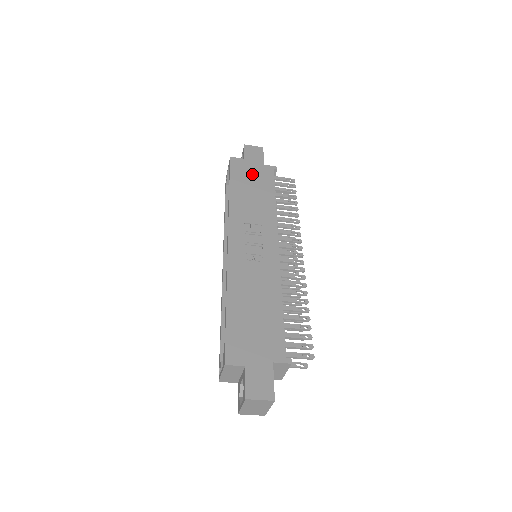
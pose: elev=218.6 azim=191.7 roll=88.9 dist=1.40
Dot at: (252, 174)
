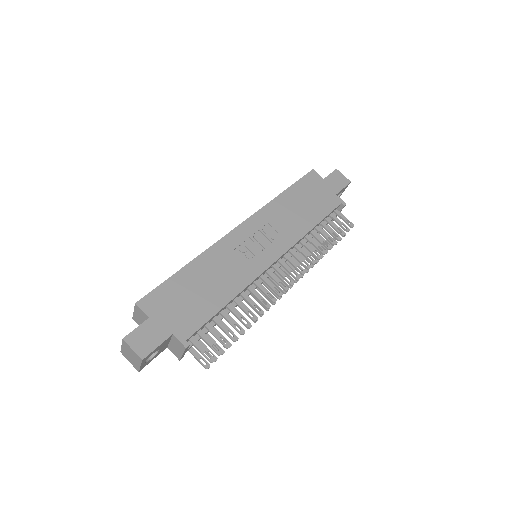
Dot at: (317, 194)
